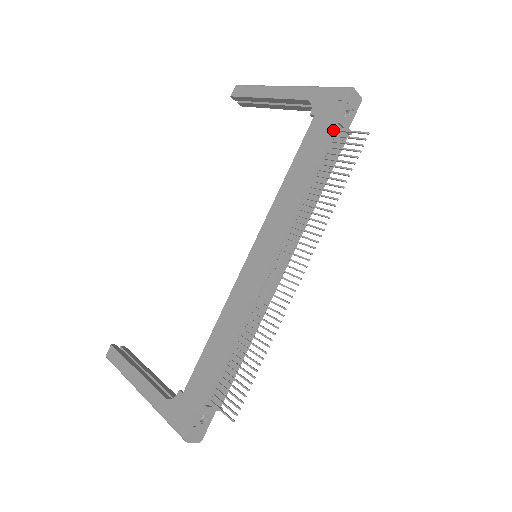
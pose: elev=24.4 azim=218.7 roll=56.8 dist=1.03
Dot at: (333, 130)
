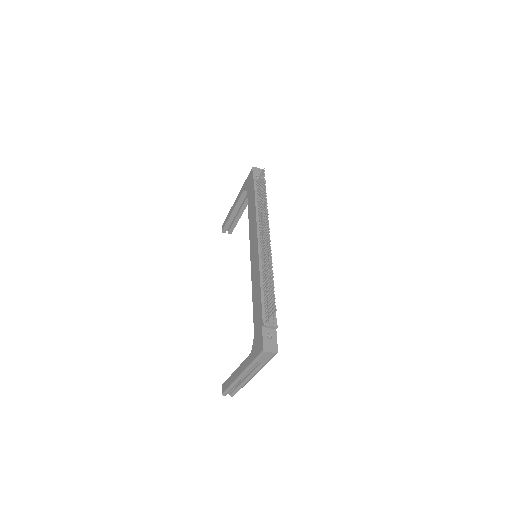
Dot at: (254, 183)
